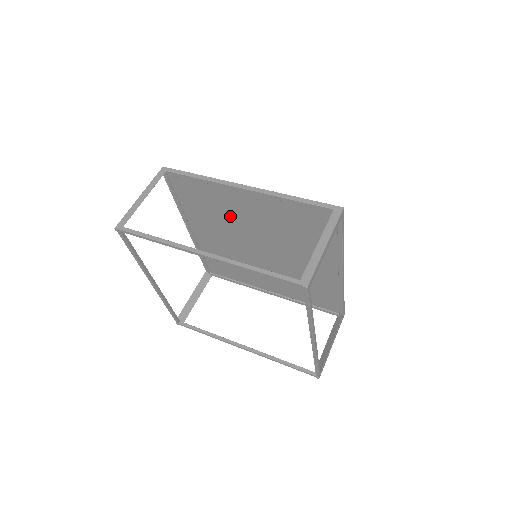
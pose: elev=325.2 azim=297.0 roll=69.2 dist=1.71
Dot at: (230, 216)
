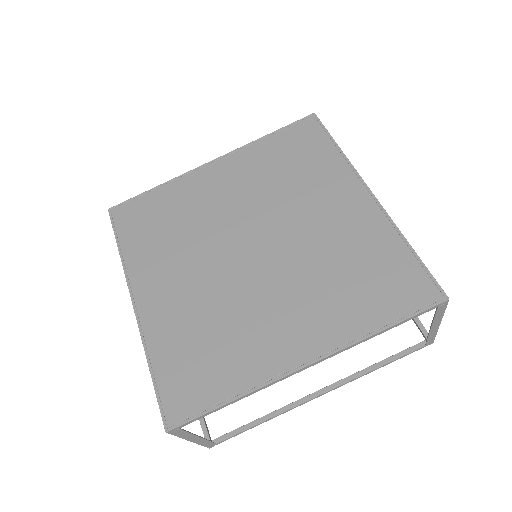
Dot at: (239, 317)
